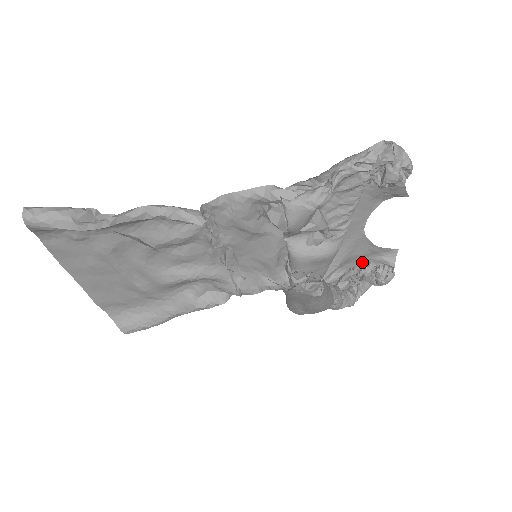
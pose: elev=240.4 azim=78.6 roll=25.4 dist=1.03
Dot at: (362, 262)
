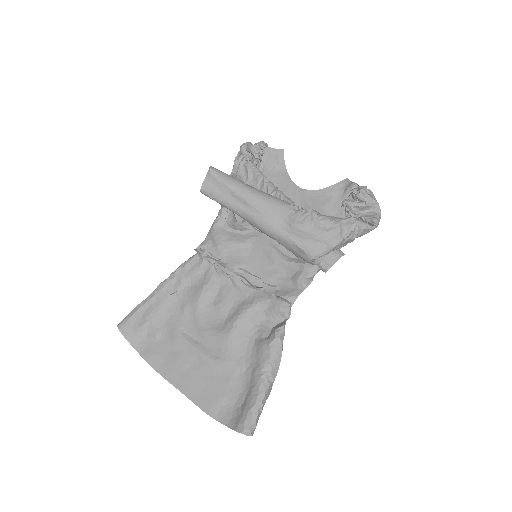
Dot at: (342, 208)
